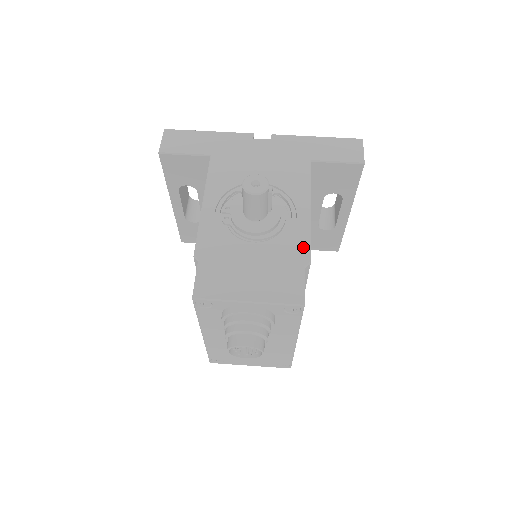
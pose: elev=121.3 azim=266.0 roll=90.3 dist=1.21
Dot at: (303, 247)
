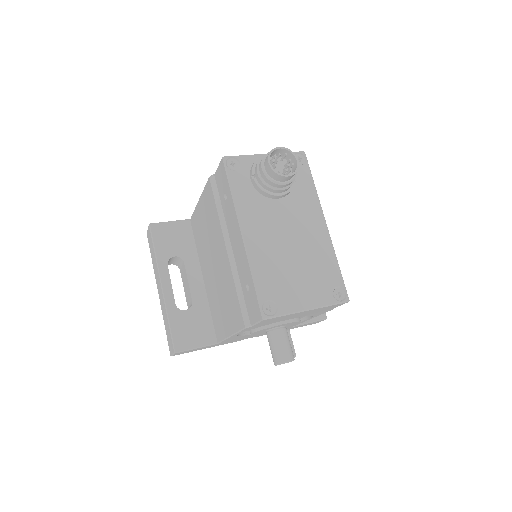
Dot at: occluded
